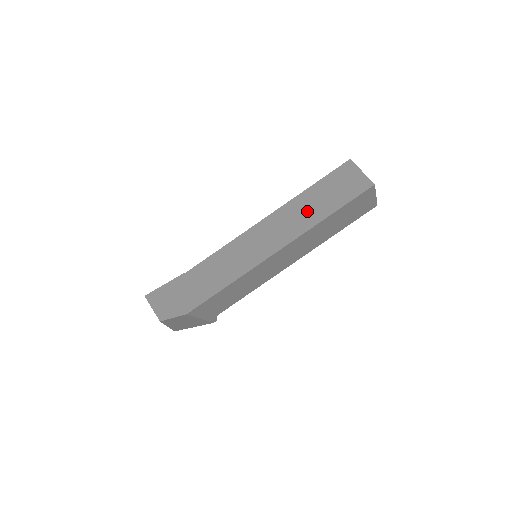
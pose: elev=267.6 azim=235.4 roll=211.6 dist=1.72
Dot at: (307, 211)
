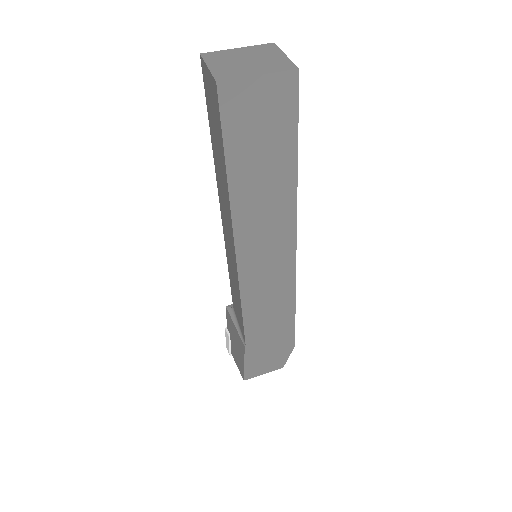
Dot at: (267, 194)
